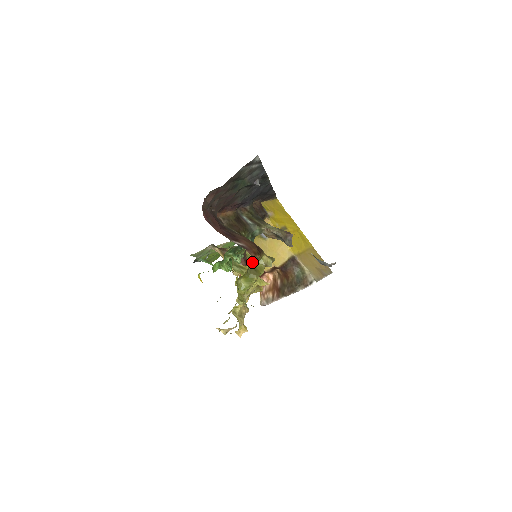
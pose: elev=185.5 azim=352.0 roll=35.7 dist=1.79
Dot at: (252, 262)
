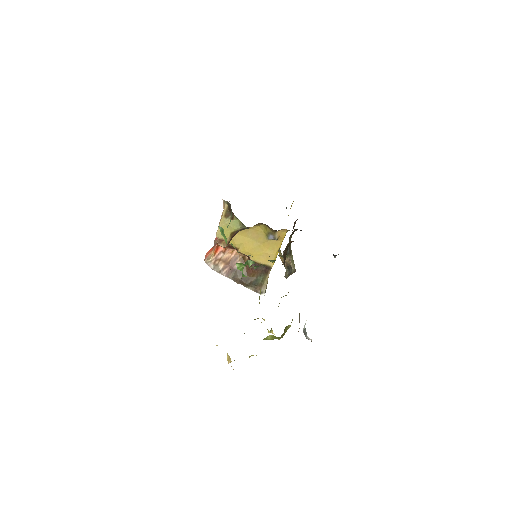
Dot at: occluded
